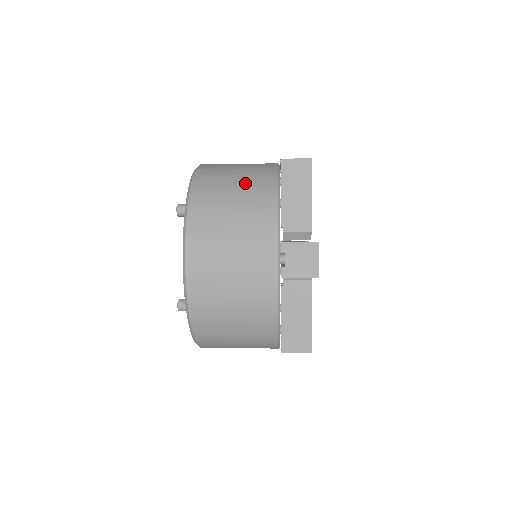
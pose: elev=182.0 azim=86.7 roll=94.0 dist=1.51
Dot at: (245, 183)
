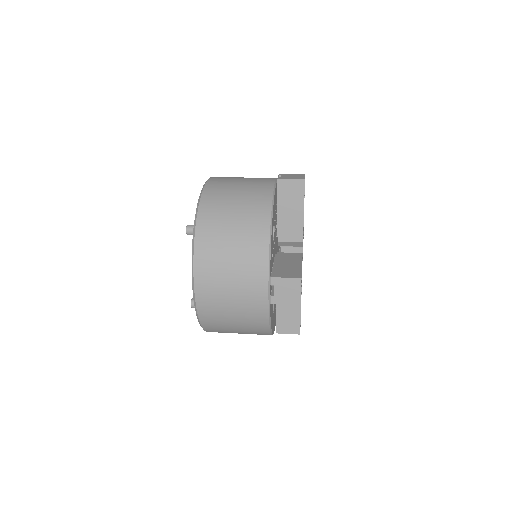
Dot at: (243, 217)
